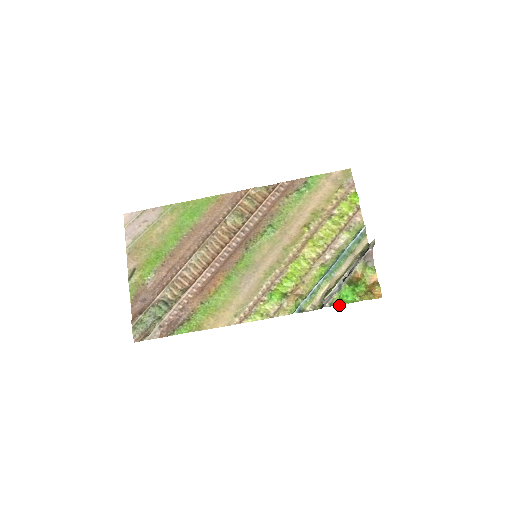
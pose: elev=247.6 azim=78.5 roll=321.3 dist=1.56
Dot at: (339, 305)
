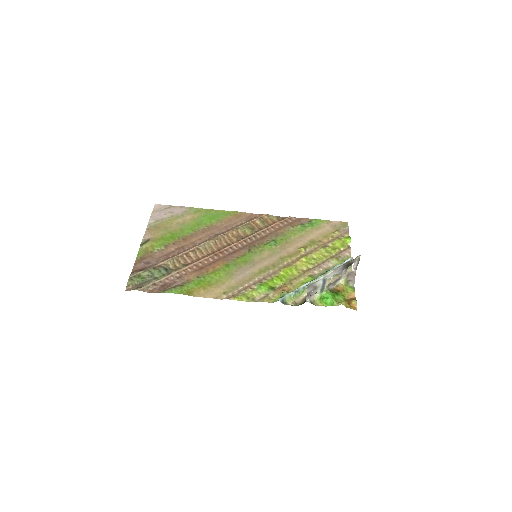
Dot at: occluded
